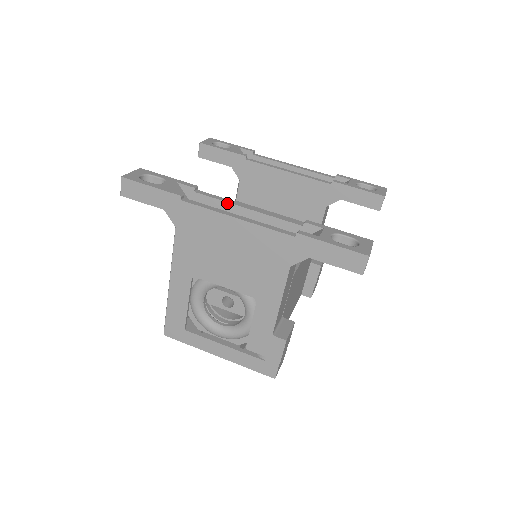
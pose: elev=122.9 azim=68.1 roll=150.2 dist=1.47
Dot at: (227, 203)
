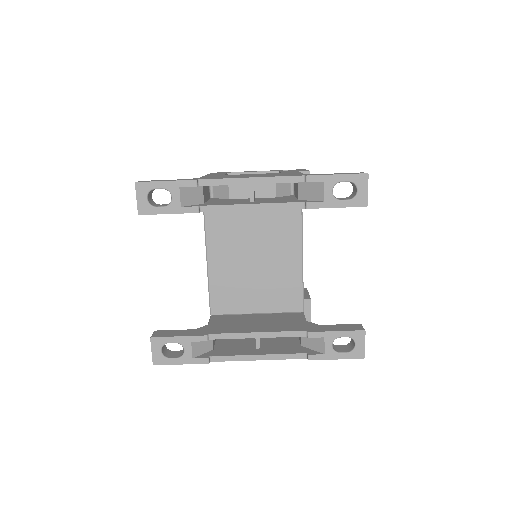
Dot at: (239, 338)
